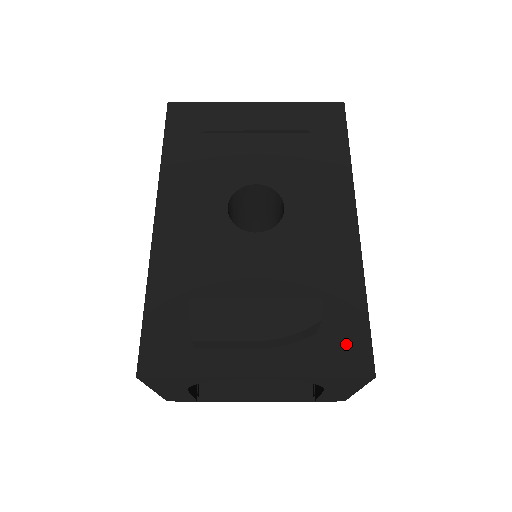
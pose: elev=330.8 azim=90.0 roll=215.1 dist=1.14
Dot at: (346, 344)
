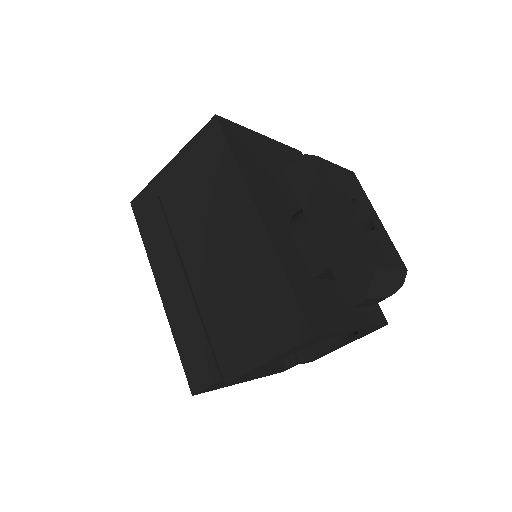
Dot at: (373, 306)
